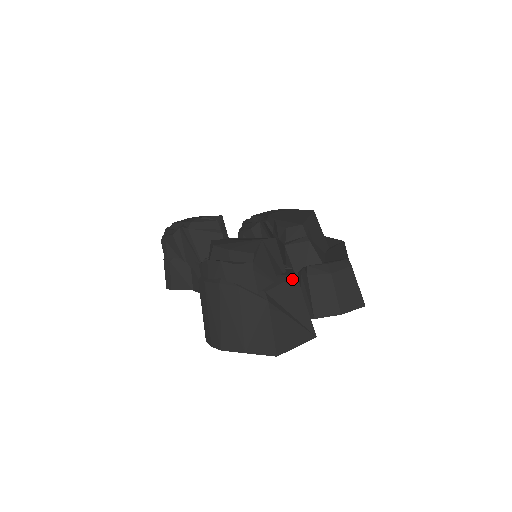
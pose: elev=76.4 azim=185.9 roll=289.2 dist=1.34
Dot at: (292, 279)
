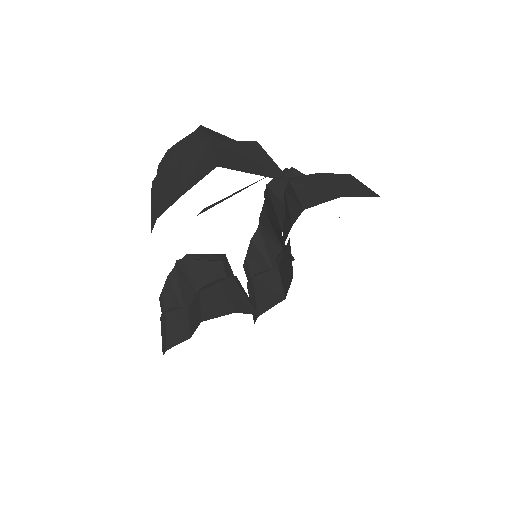
Dot at: (251, 142)
